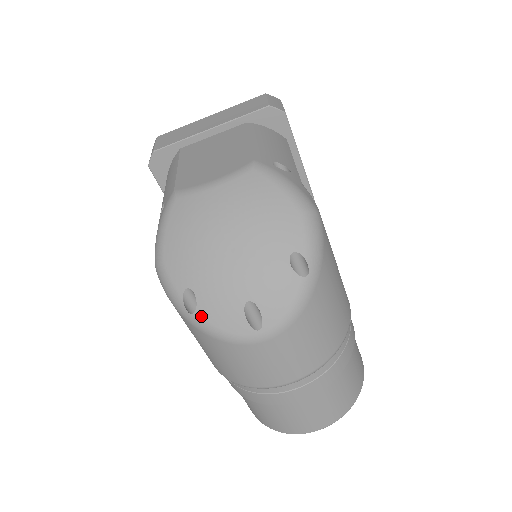
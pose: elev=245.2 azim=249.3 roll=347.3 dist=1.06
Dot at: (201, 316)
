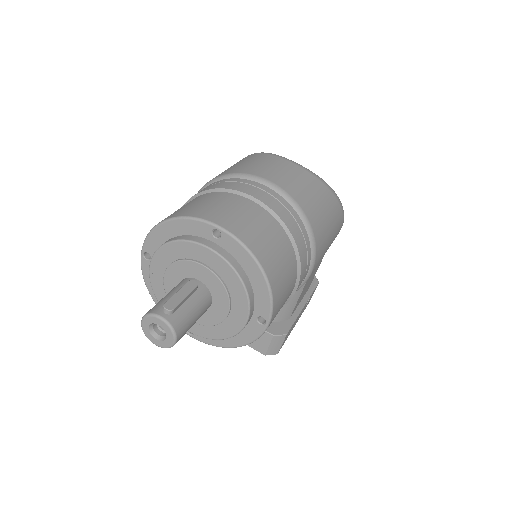
Dot at: occluded
